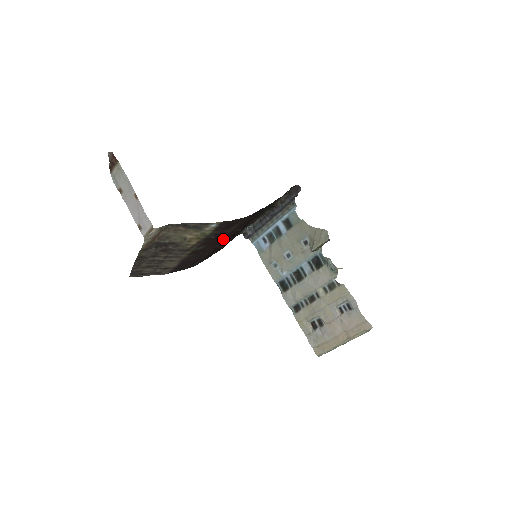
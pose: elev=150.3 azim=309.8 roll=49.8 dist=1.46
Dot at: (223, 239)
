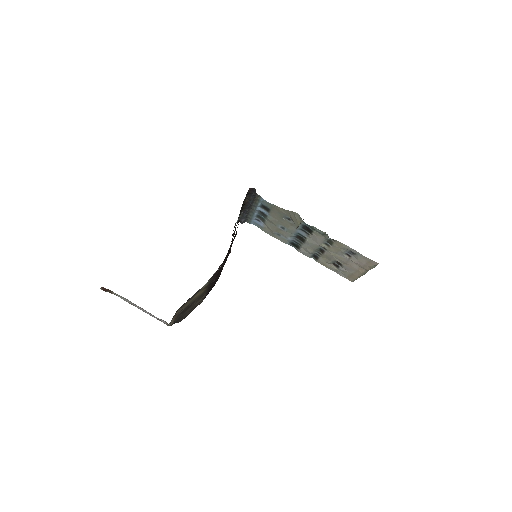
Dot at: occluded
